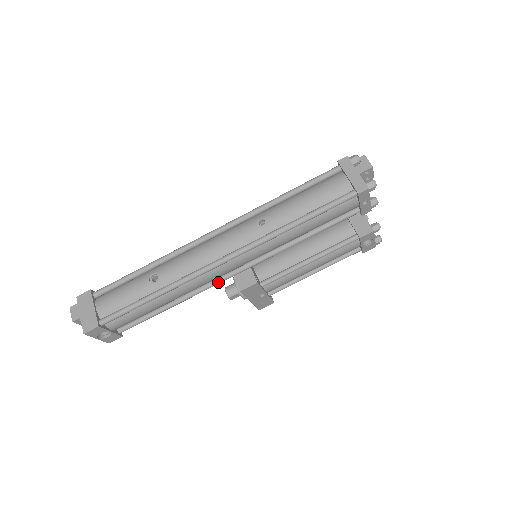
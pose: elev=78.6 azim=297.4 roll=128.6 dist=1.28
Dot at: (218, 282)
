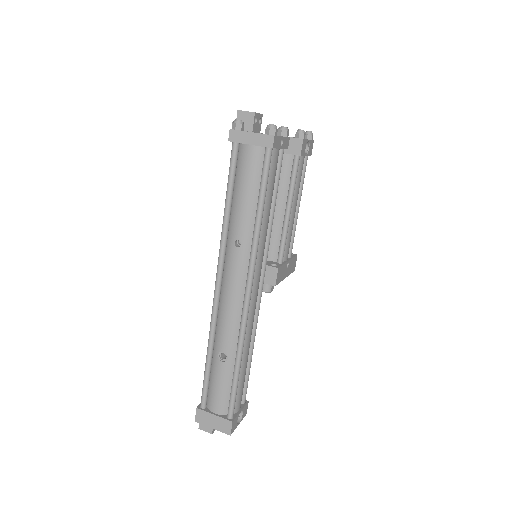
Dot at: (259, 305)
